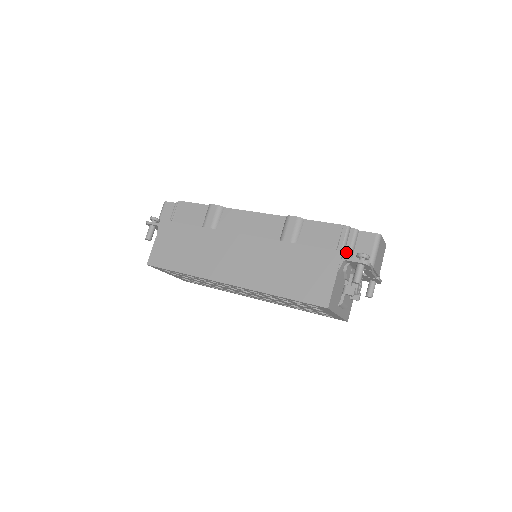
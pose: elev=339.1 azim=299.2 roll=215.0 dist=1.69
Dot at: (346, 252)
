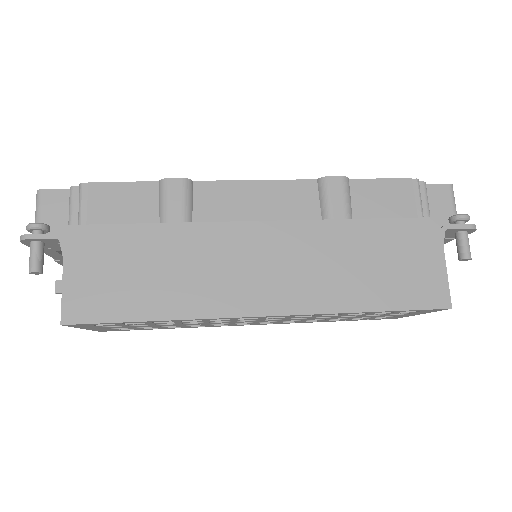
Dot at: occluded
